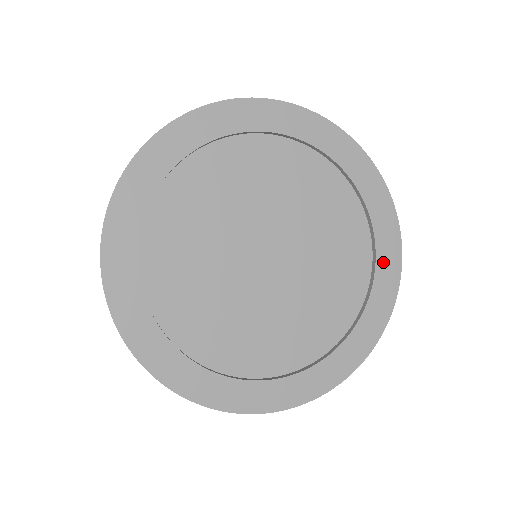
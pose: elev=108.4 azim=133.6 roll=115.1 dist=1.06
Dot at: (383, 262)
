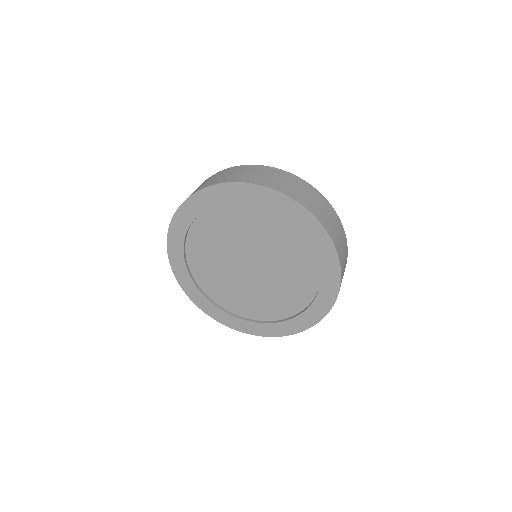
Dot at: (302, 223)
